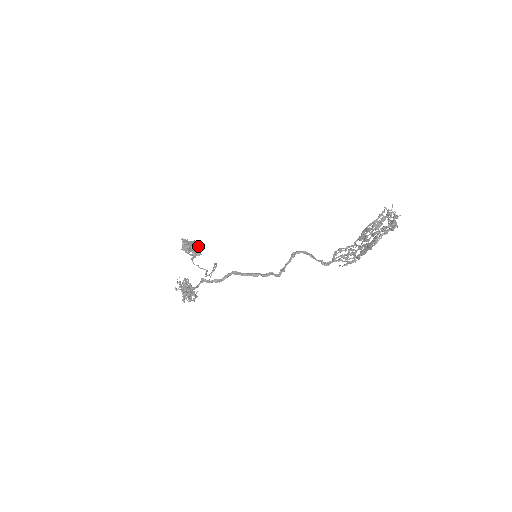
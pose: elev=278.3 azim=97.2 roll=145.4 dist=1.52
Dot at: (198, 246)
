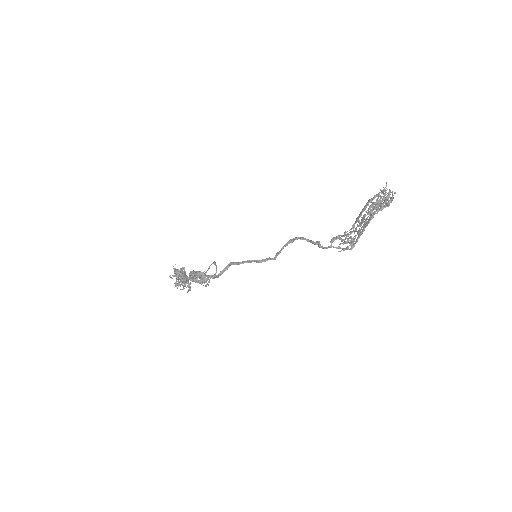
Dot at: occluded
